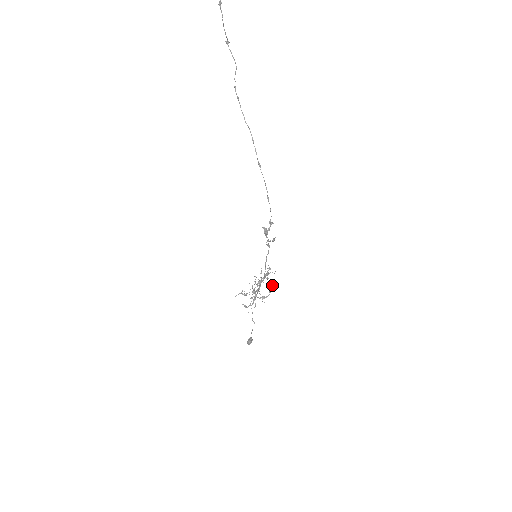
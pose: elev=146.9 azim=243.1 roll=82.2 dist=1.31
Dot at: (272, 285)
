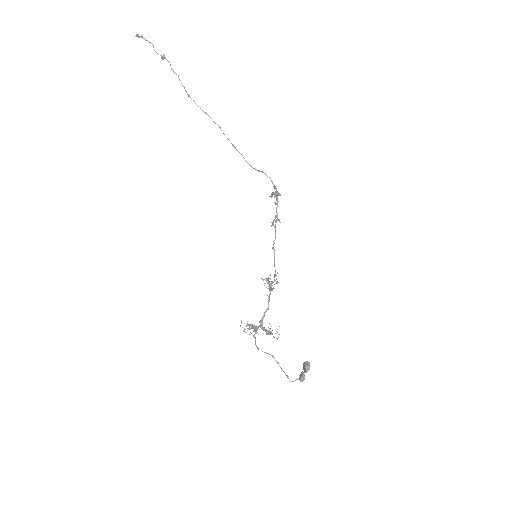
Dot at: occluded
